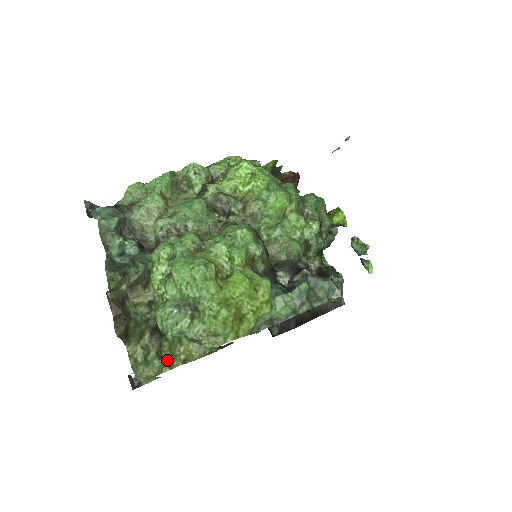
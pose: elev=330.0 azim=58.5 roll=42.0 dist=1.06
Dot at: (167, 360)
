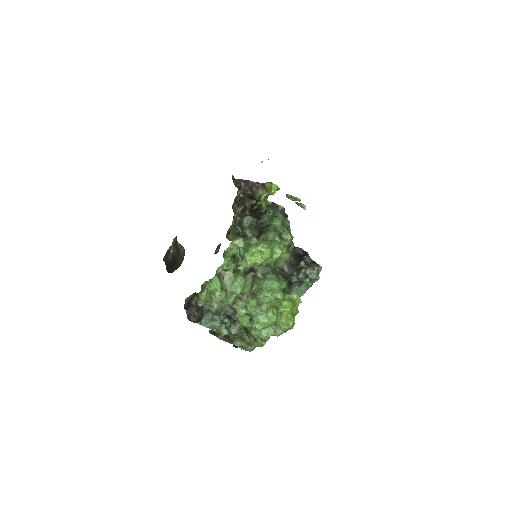
Dot at: (259, 339)
